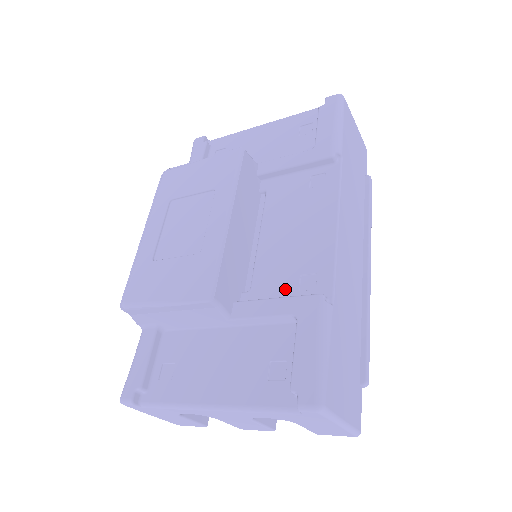
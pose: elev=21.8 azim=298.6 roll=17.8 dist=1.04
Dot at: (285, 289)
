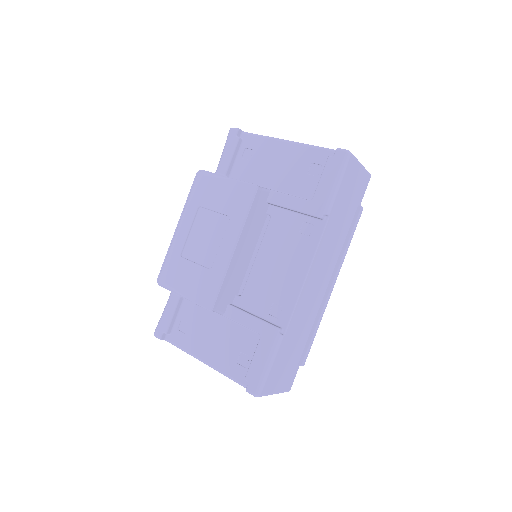
Dot at: (261, 308)
